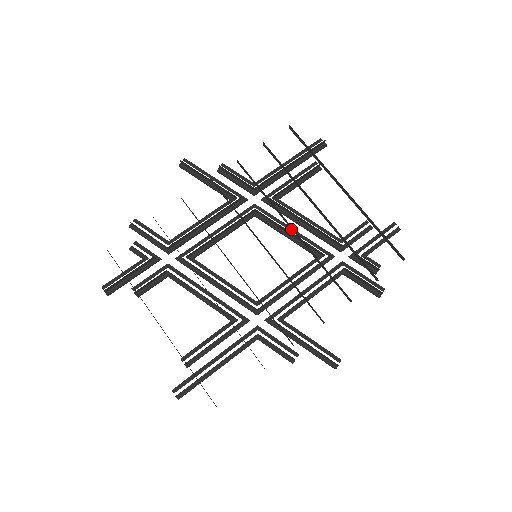
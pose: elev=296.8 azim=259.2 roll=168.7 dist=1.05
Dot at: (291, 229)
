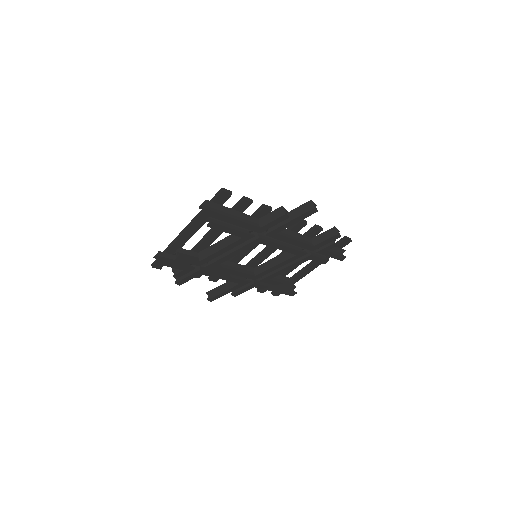
Dot at: (276, 260)
